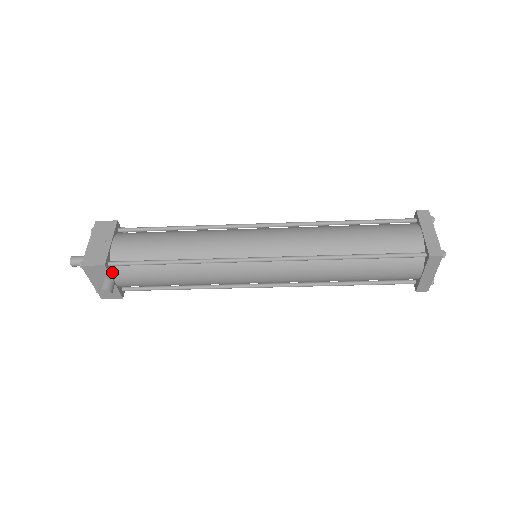
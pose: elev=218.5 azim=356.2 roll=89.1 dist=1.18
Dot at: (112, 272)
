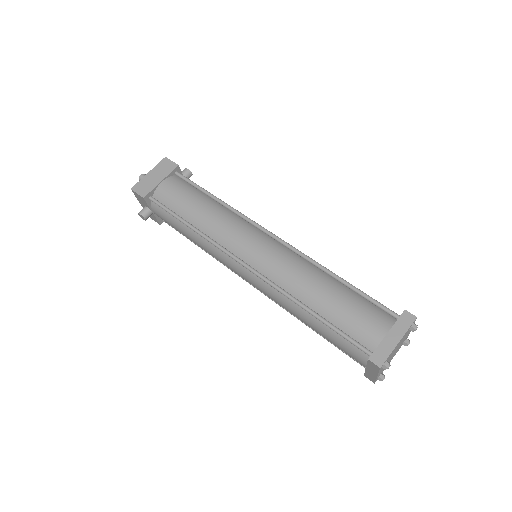
Dot at: (152, 204)
